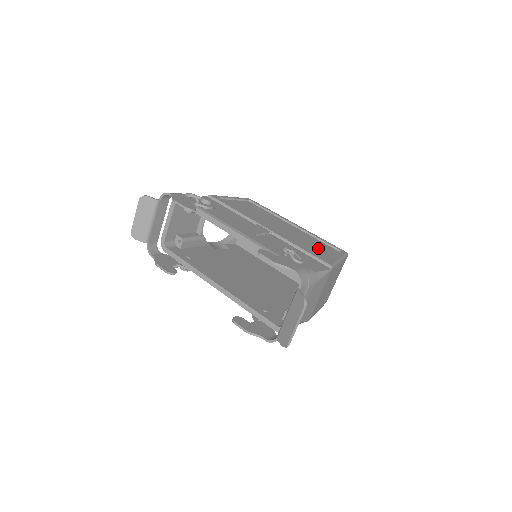
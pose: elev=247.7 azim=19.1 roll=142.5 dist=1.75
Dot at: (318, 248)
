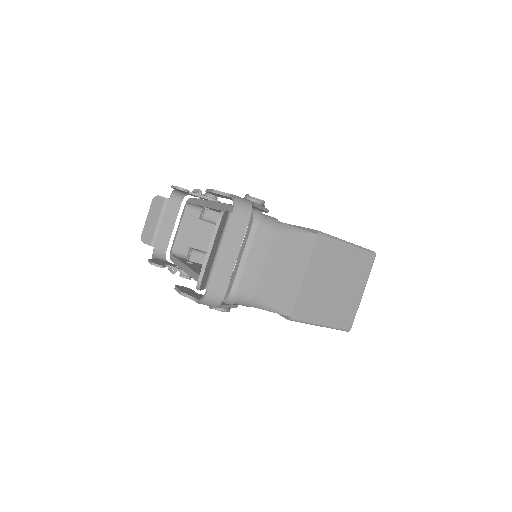
Dot at: occluded
